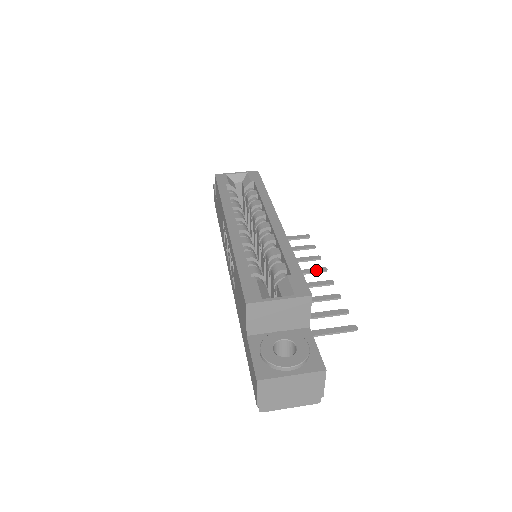
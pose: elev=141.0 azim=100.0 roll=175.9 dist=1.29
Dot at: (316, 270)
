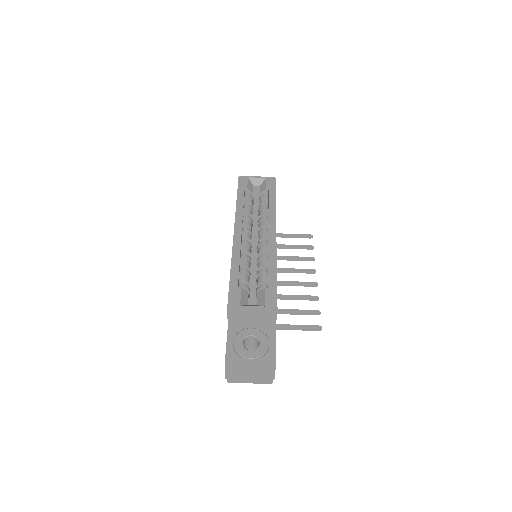
Dot at: (307, 271)
